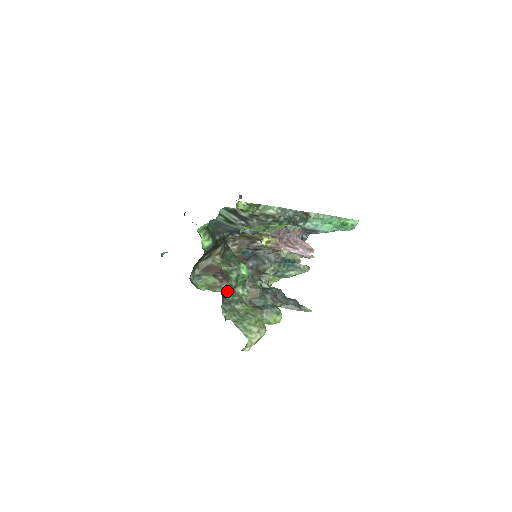
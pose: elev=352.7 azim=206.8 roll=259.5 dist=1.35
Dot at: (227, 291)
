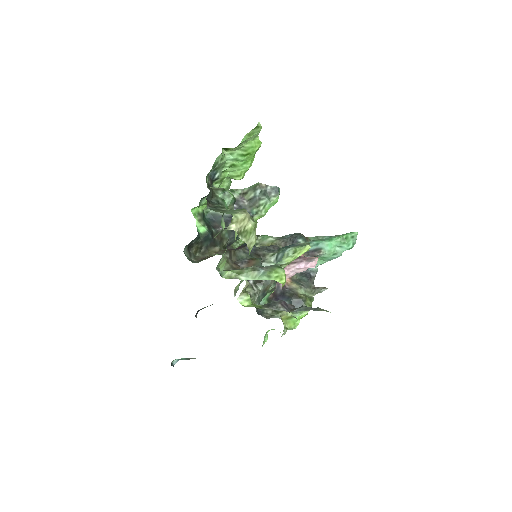
Dot at: (213, 203)
